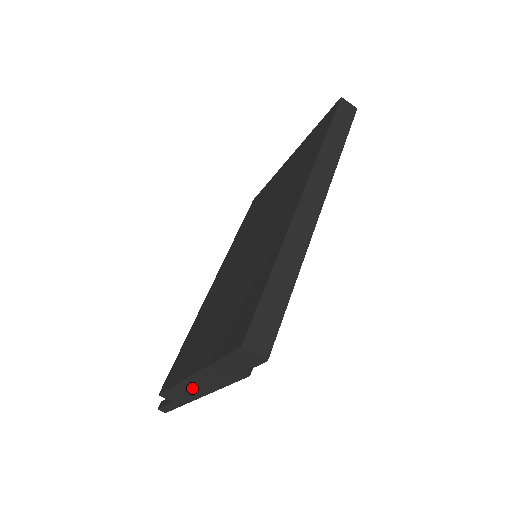
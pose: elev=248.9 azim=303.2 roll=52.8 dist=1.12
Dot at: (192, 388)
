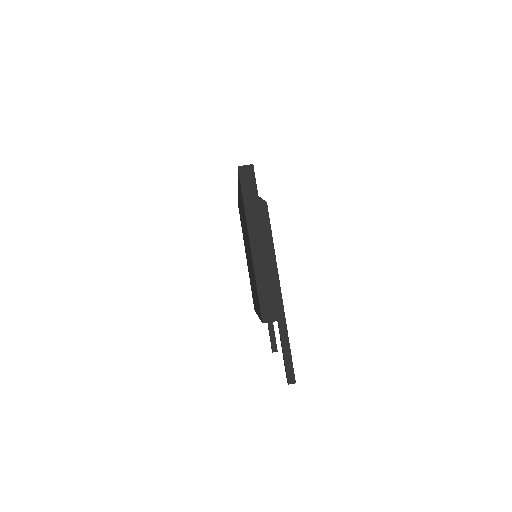
Dot at: (262, 264)
